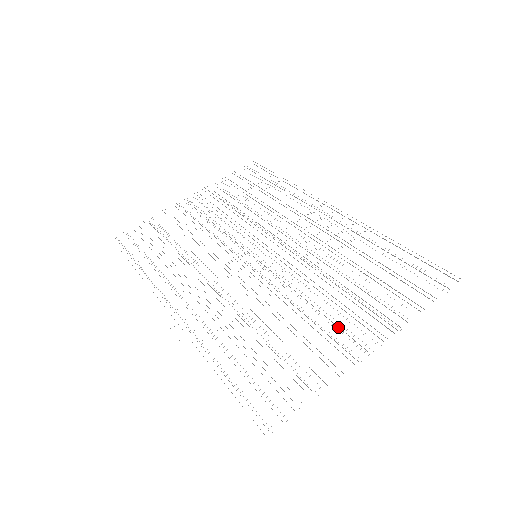
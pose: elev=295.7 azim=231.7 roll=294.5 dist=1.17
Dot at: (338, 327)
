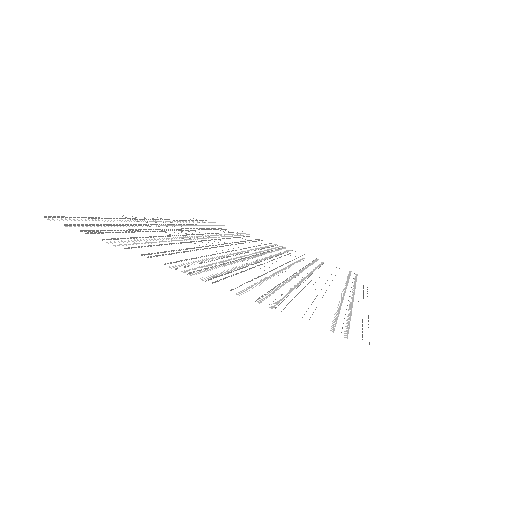
Dot at: (207, 268)
